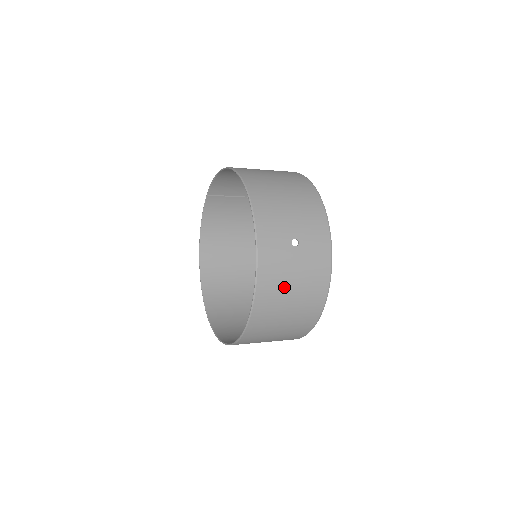
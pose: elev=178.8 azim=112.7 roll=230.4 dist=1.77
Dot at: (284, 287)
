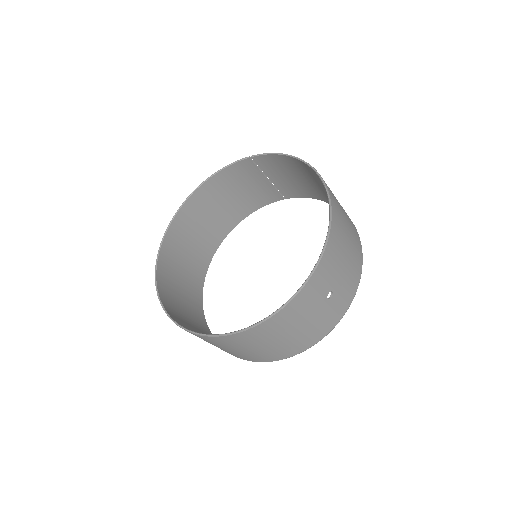
Dot at: (291, 326)
